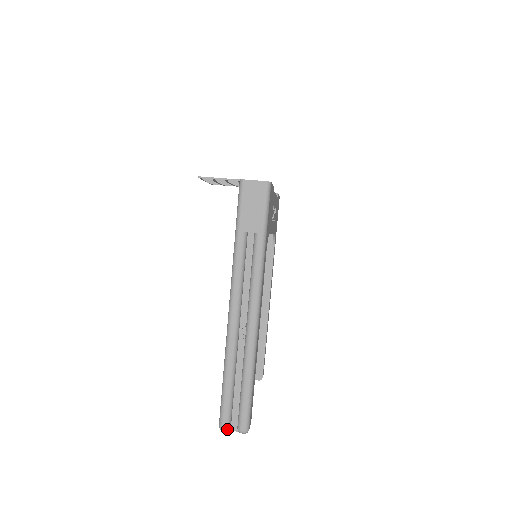
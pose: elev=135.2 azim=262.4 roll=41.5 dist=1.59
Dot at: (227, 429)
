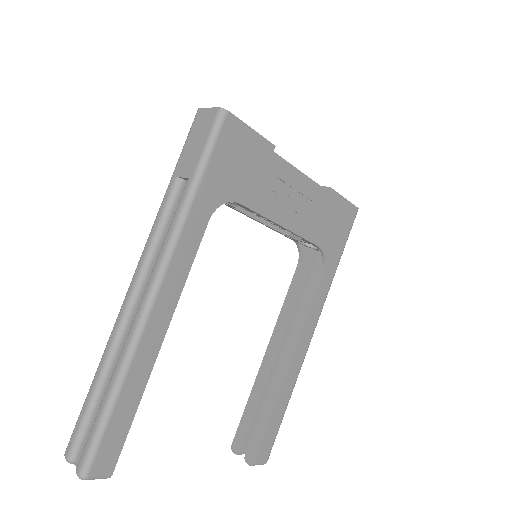
Dot at: (69, 459)
